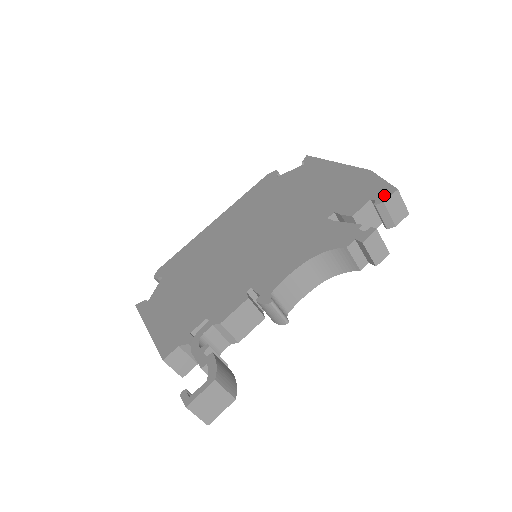
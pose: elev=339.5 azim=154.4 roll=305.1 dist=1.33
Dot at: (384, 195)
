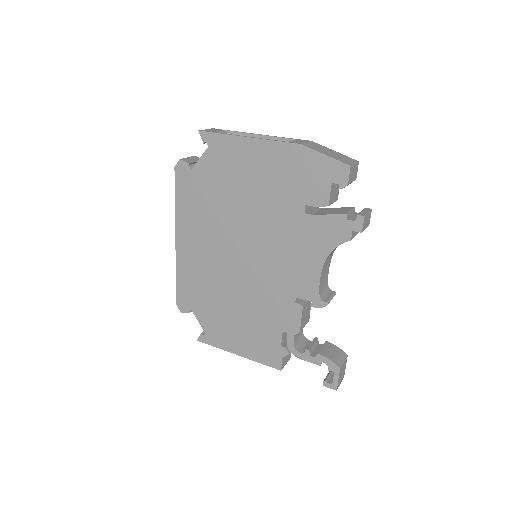
Dot at: (342, 176)
